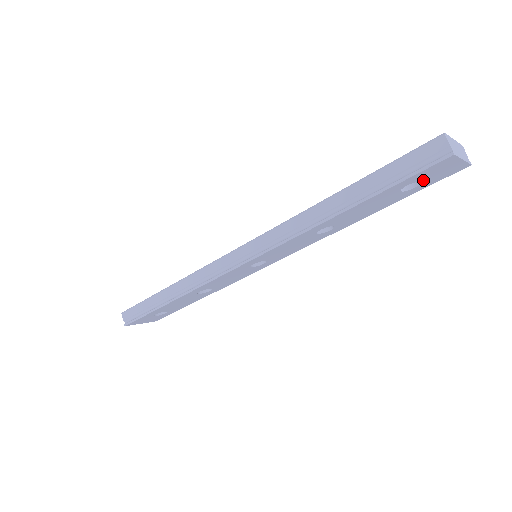
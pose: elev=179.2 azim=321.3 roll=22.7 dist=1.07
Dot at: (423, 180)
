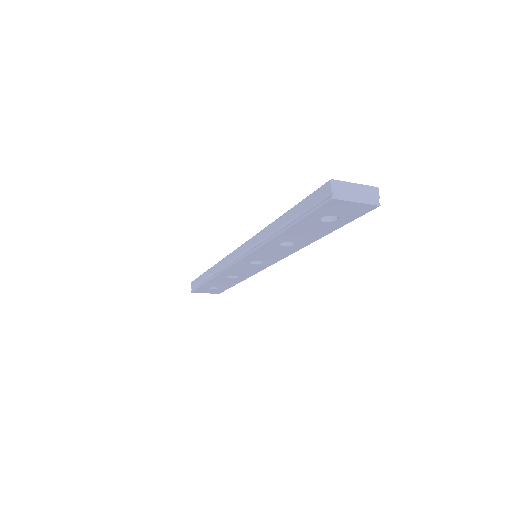
Dot at: (336, 215)
